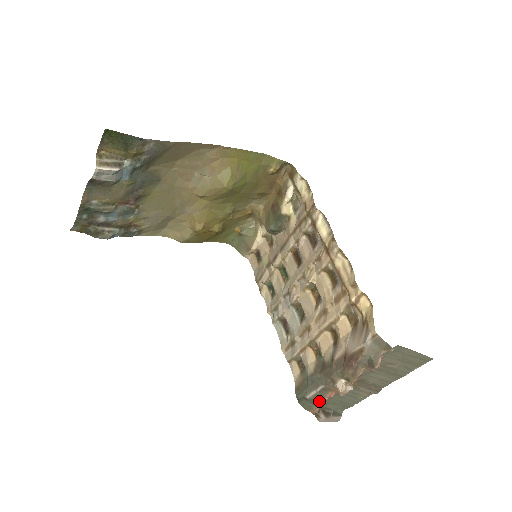
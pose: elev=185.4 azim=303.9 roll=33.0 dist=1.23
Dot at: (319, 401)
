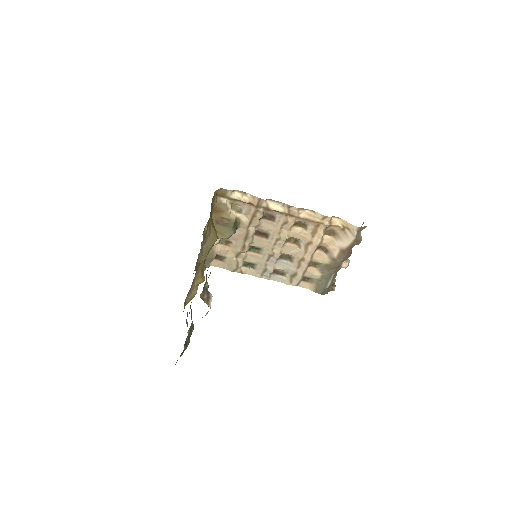
Dot at: occluded
